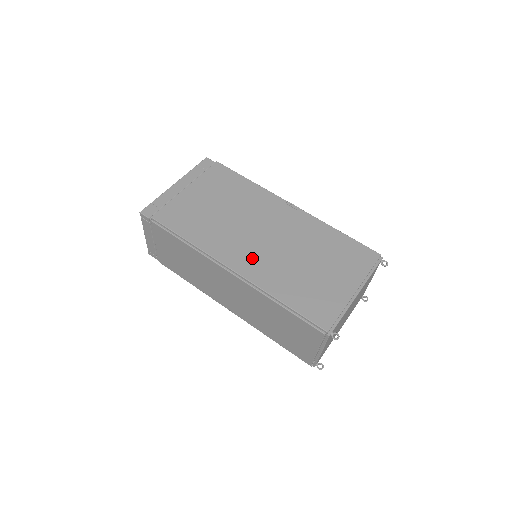
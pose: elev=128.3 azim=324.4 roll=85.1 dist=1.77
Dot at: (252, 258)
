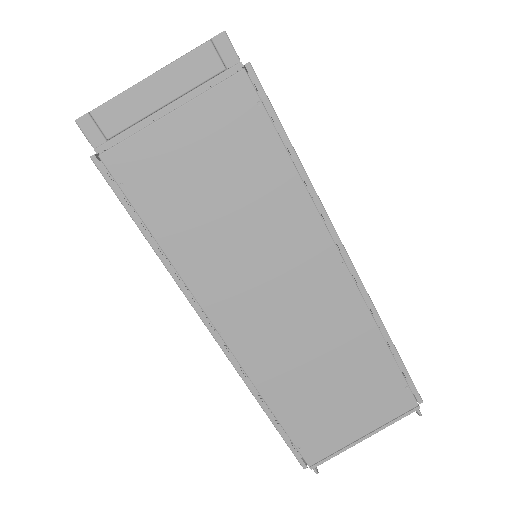
Dot at: occluded
